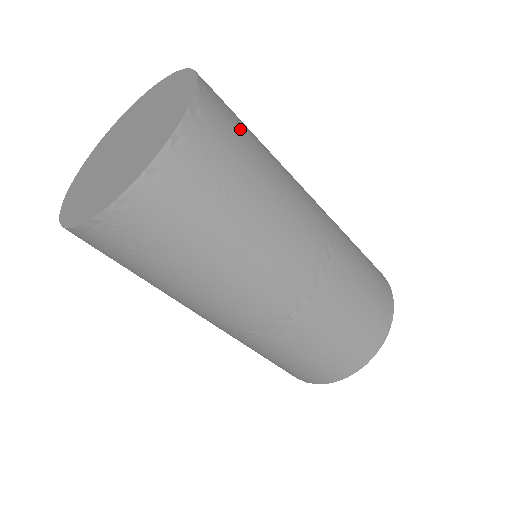
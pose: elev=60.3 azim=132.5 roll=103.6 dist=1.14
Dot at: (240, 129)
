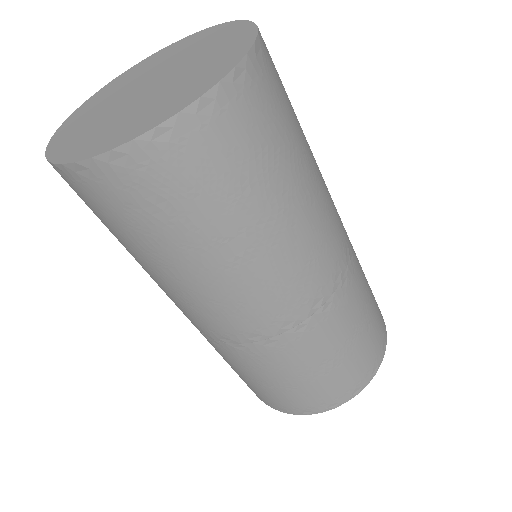
Dot at: (287, 95)
